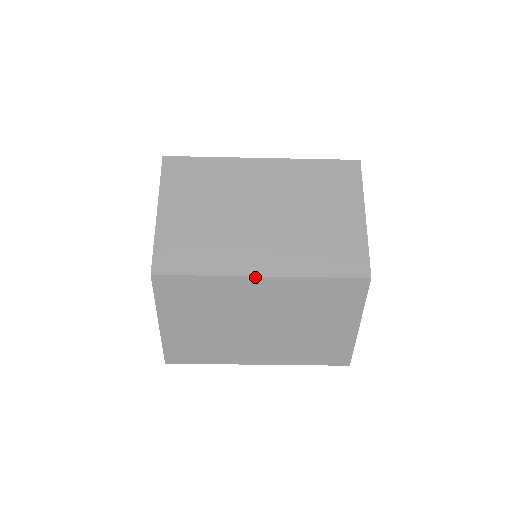
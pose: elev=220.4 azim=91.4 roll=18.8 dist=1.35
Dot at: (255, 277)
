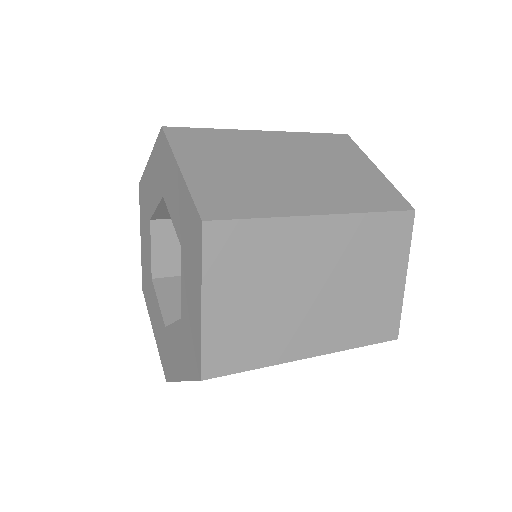
Dot at: occluded
